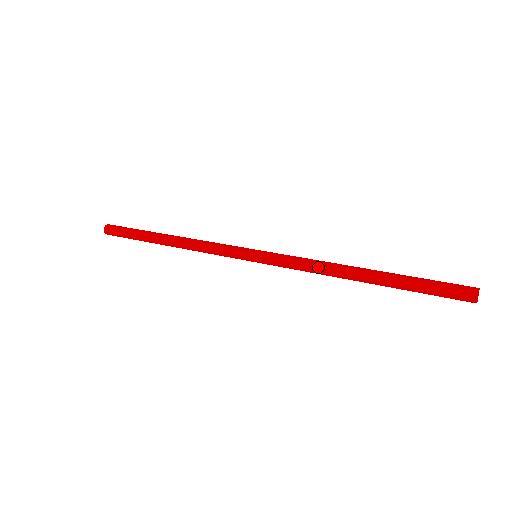
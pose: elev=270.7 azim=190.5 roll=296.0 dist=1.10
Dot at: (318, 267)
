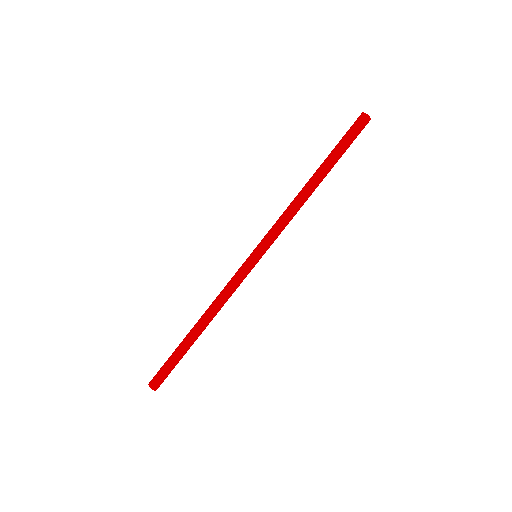
Dot at: (290, 208)
